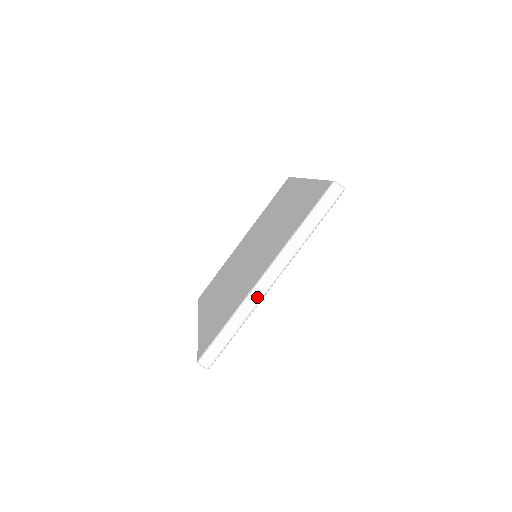
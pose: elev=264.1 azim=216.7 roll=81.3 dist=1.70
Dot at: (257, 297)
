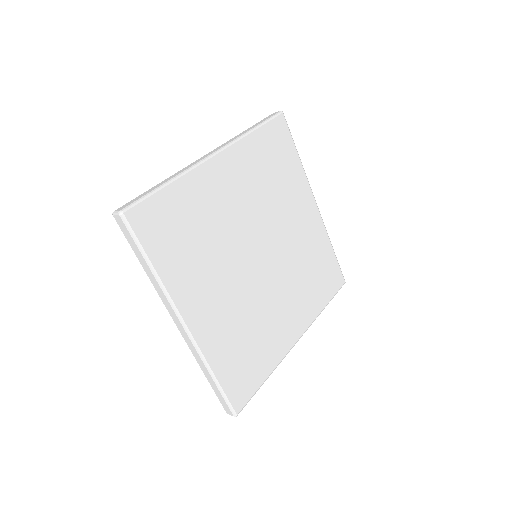
Dot at: (194, 164)
